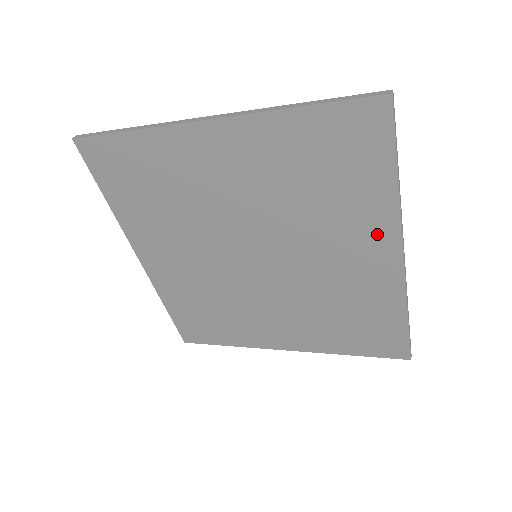
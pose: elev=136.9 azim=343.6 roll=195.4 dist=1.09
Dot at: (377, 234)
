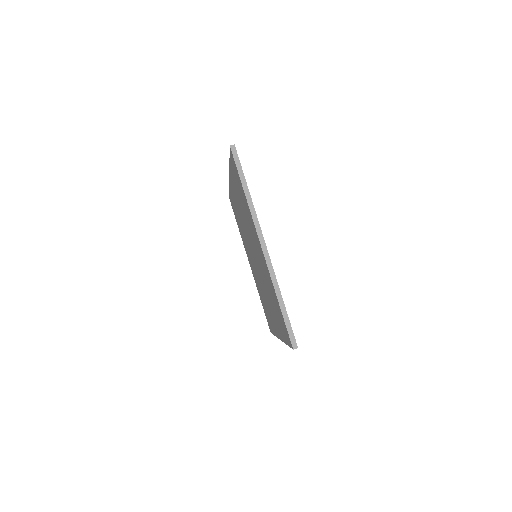
Dot at: occluded
